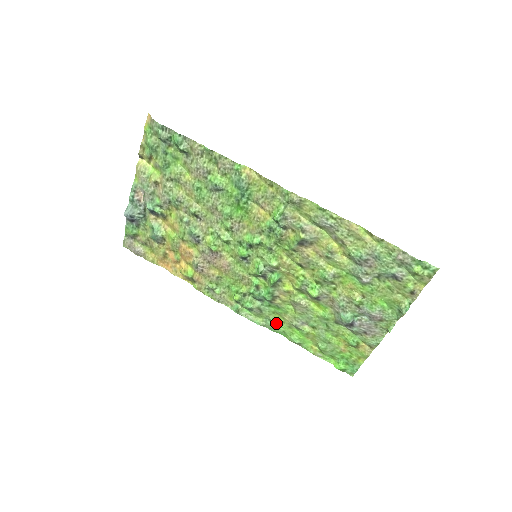
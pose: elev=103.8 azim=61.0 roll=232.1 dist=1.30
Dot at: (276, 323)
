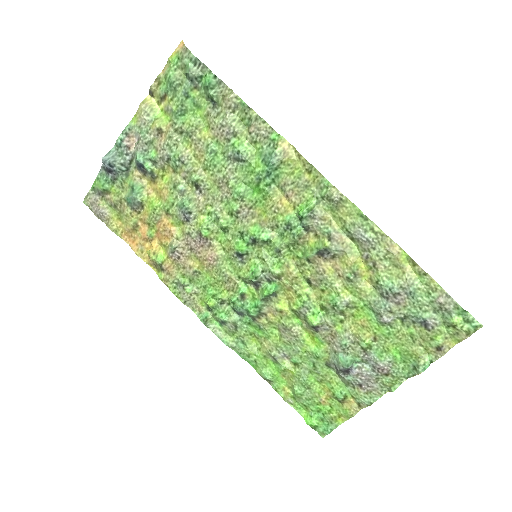
Dot at: (250, 348)
